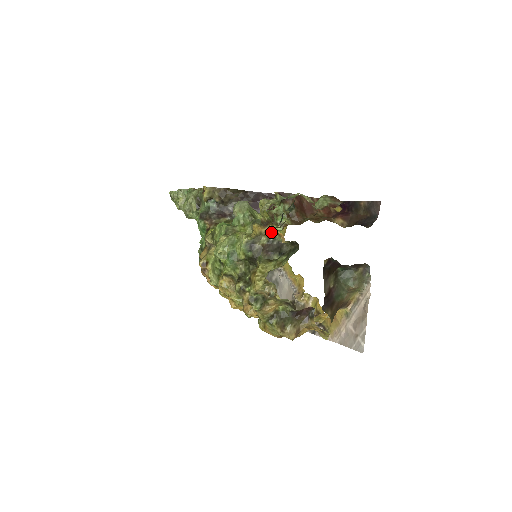
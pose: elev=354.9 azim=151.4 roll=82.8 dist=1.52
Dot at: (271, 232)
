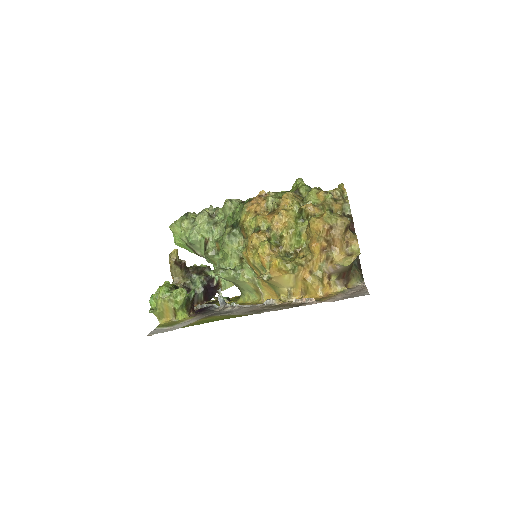
Dot at: occluded
